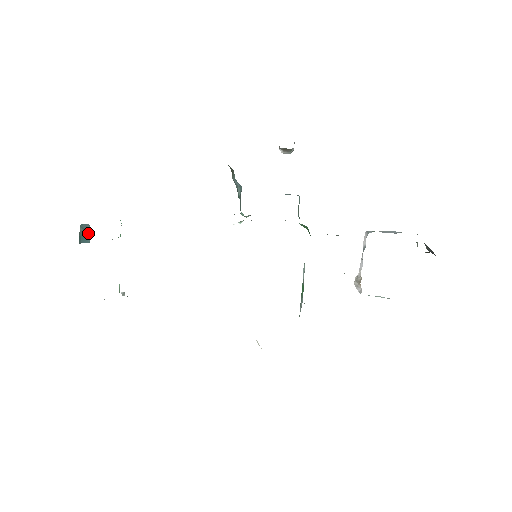
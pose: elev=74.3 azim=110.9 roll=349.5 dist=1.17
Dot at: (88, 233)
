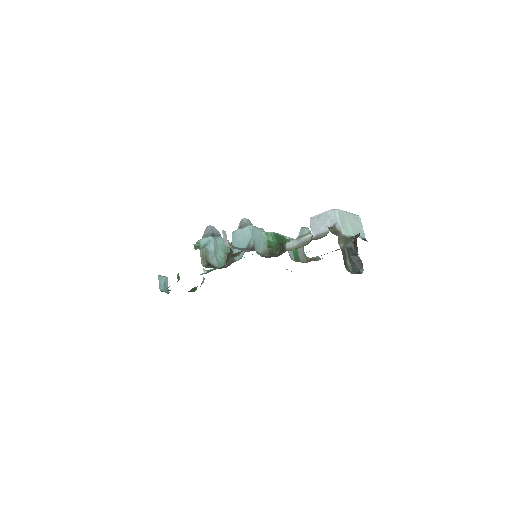
Dot at: (163, 279)
